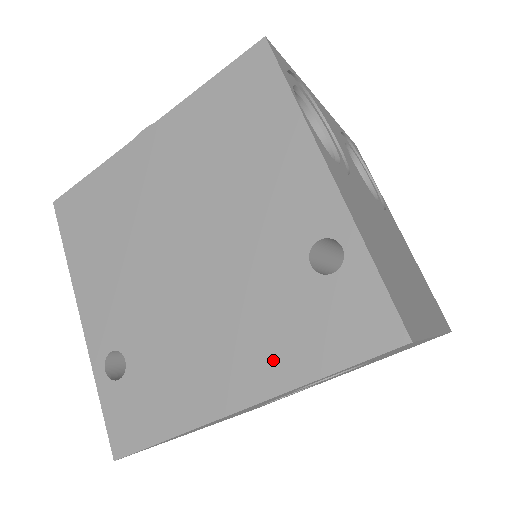
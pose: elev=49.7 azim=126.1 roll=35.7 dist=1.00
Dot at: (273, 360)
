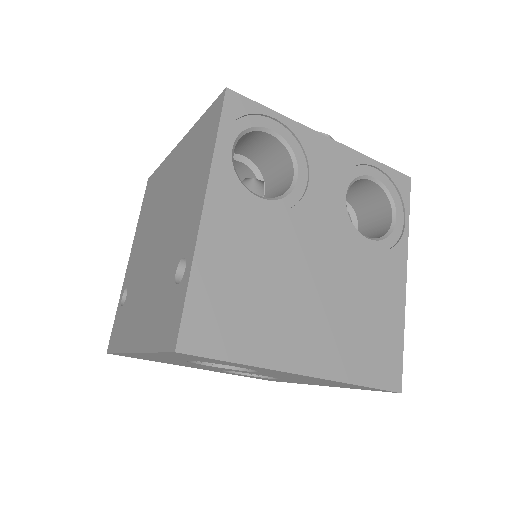
Dot at: (148, 329)
